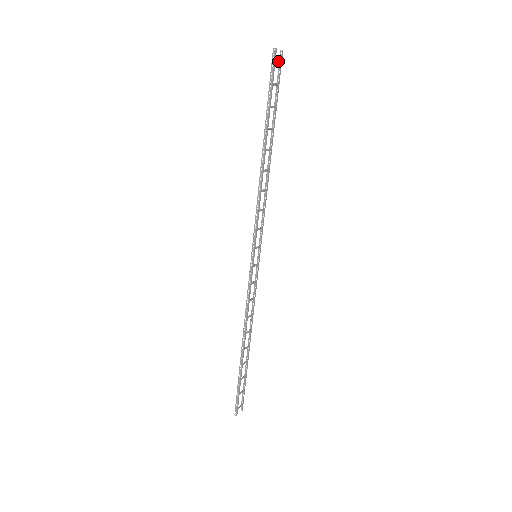
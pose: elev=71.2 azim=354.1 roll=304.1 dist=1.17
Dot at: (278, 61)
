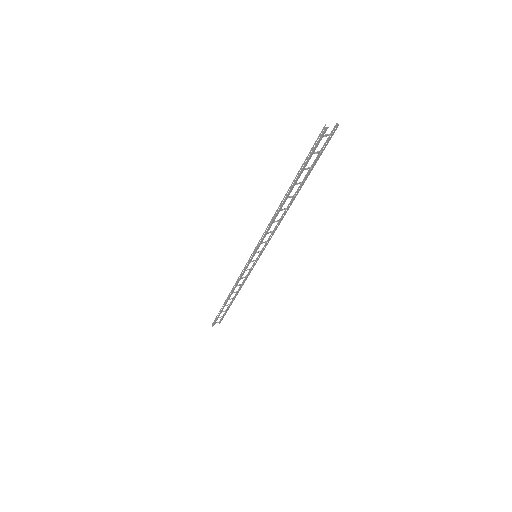
Dot at: (328, 135)
